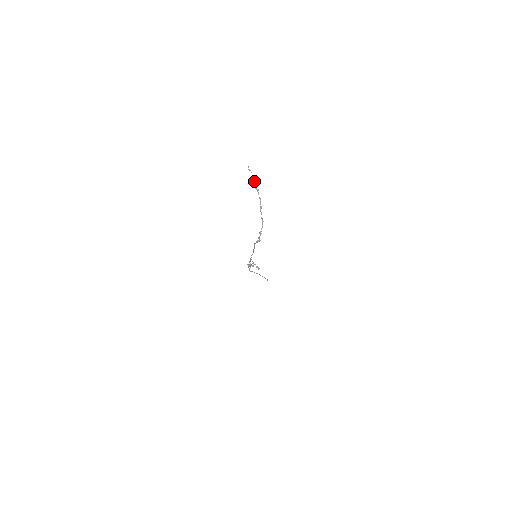
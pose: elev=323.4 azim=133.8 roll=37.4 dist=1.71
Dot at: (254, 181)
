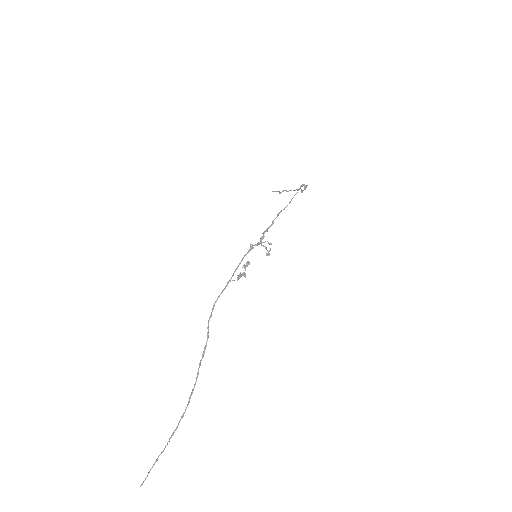
Dot at: (280, 193)
